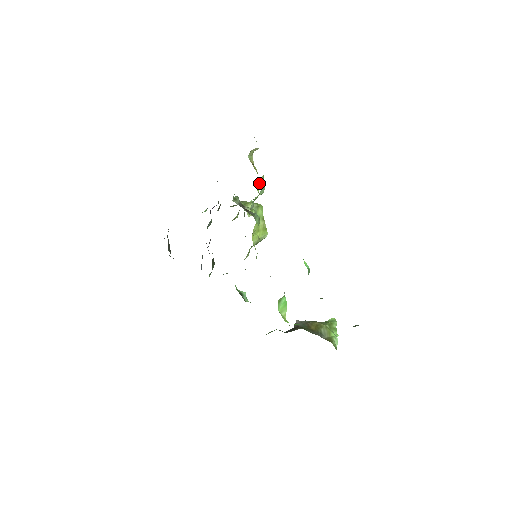
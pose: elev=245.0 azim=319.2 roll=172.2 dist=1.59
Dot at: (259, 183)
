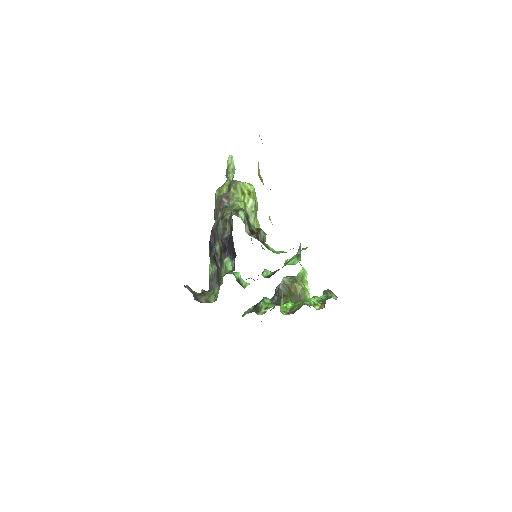
Dot at: occluded
